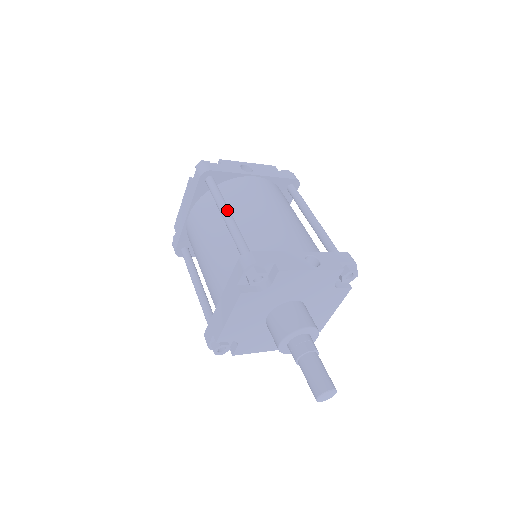
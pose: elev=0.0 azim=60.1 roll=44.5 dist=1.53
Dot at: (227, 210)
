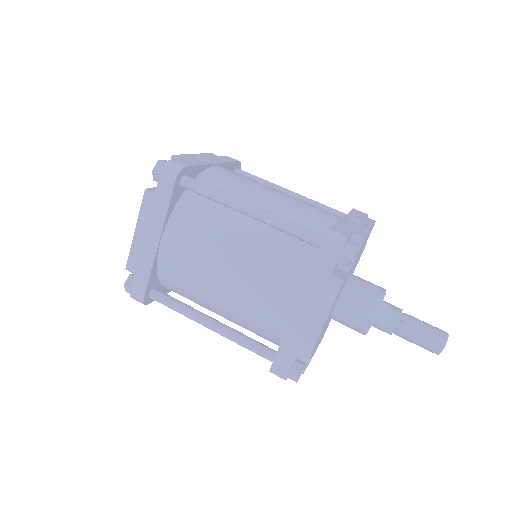
Dot at: (247, 203)
